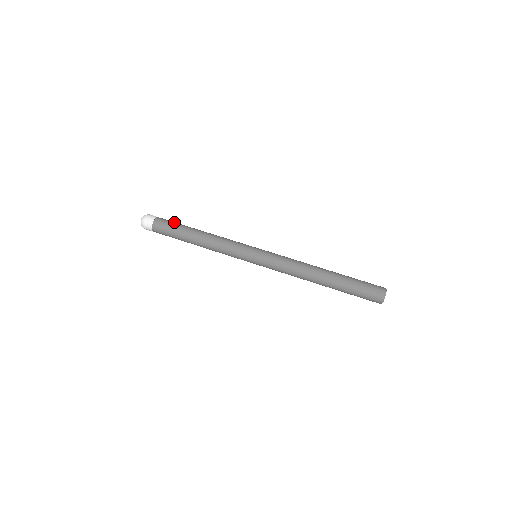
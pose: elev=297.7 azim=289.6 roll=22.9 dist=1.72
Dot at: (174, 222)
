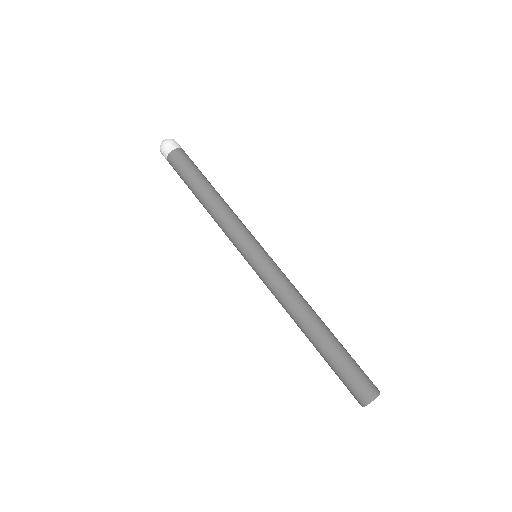
Dot at: occluded
